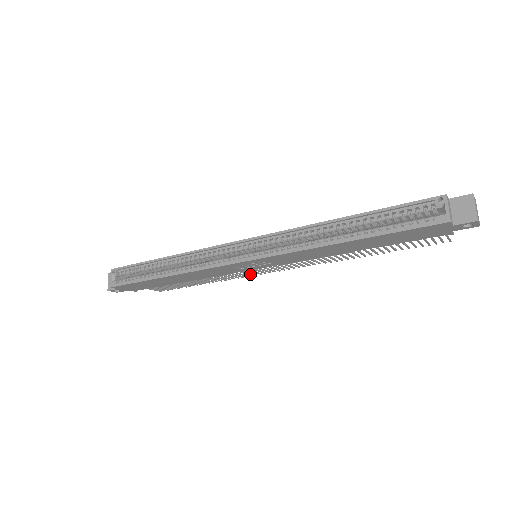
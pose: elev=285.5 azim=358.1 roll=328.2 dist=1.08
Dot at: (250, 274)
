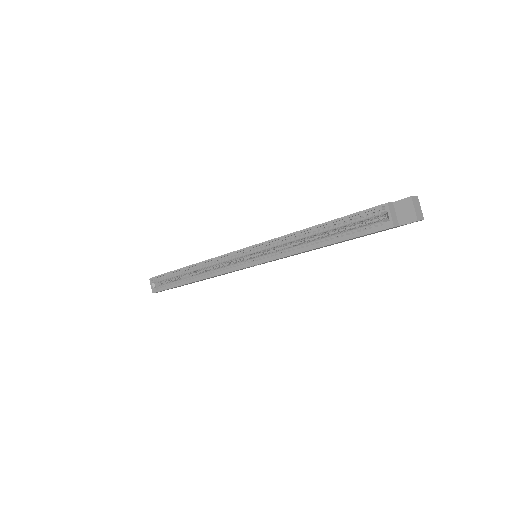
Dot at: occluded
